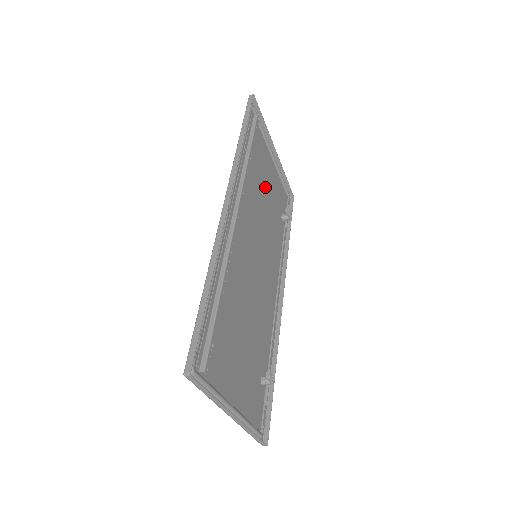
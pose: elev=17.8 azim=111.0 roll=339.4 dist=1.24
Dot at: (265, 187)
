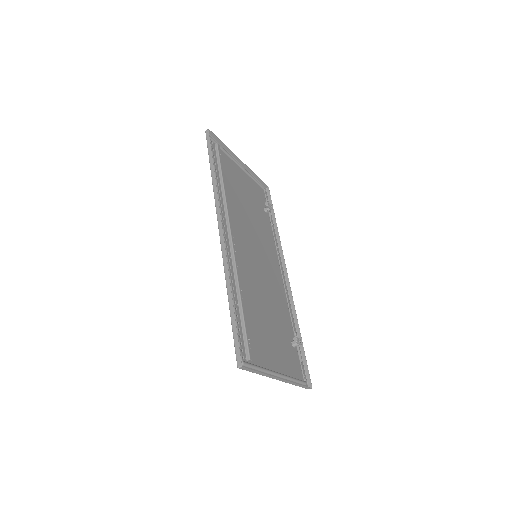
Dot at: (244, 196)
